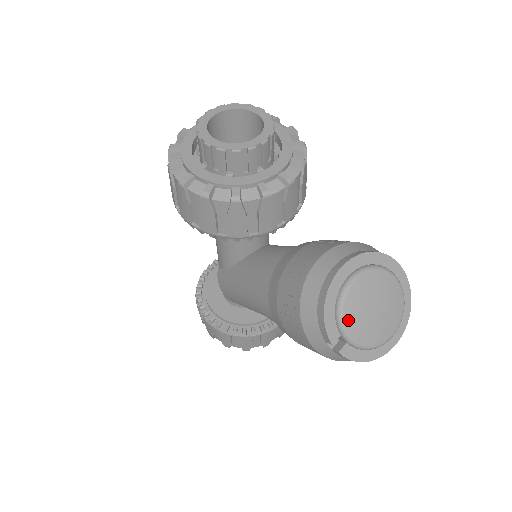
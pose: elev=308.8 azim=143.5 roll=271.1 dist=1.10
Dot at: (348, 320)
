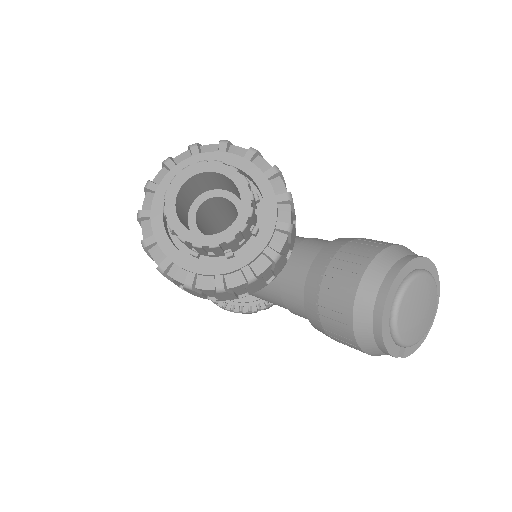
Dot at: (404, 337)
